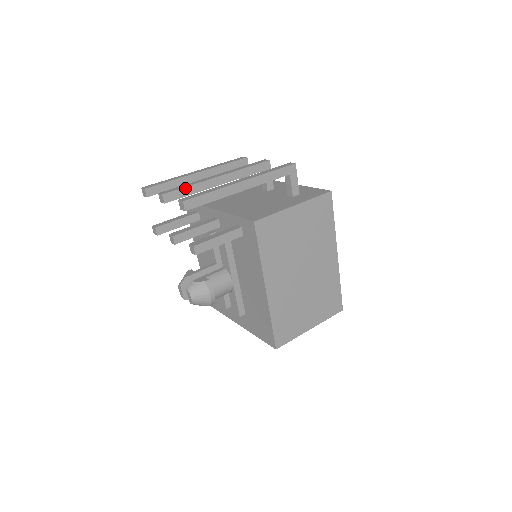
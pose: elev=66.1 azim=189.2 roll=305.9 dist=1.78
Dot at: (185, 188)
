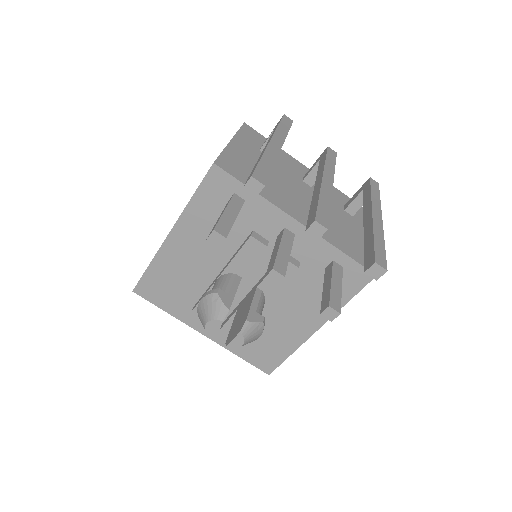
Dot at: (329, 211)
